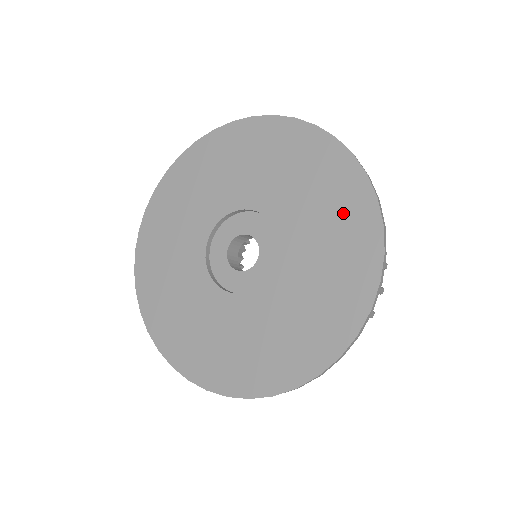
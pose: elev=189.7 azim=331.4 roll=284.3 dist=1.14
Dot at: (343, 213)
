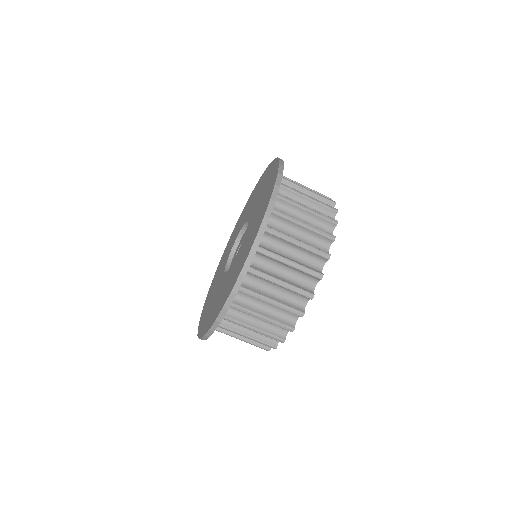
Dot at: (267, 192)
